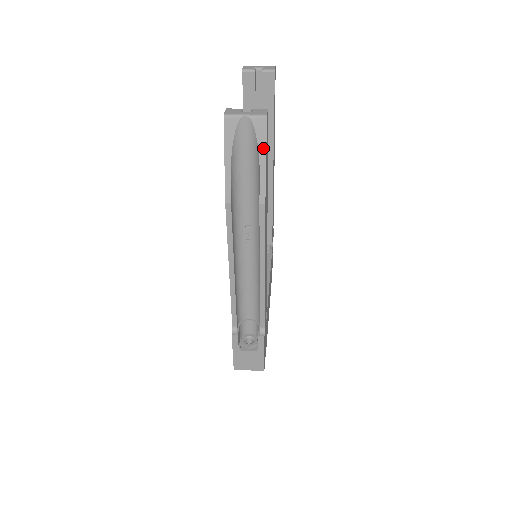
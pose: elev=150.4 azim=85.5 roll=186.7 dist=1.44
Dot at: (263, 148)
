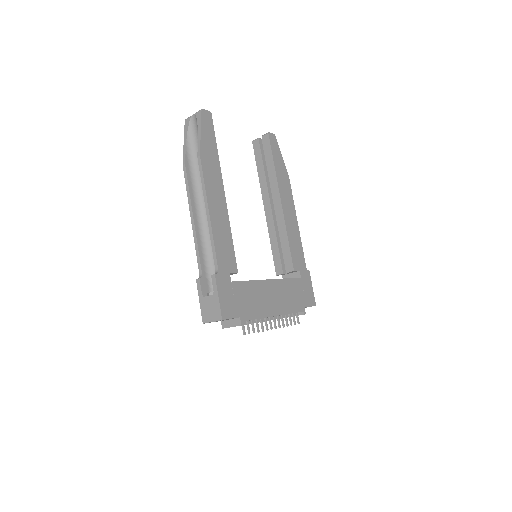
Dot at: (200, 125)
